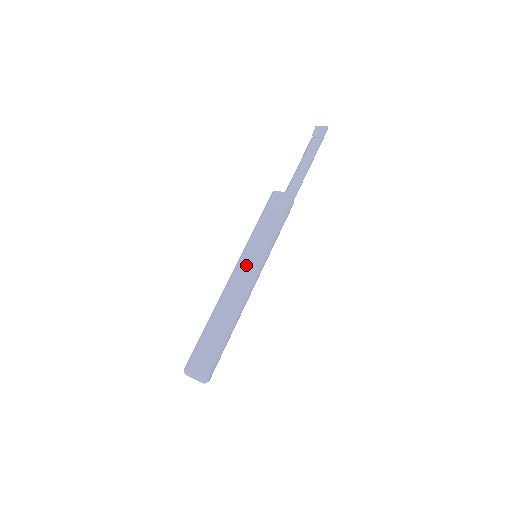
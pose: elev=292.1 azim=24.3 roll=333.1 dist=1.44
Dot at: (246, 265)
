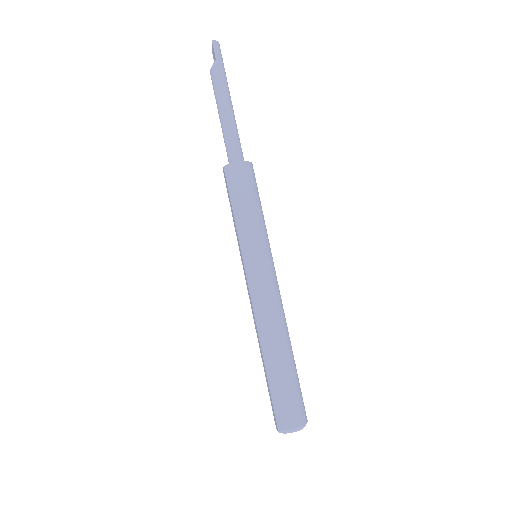
Dot at: (246, 280)
